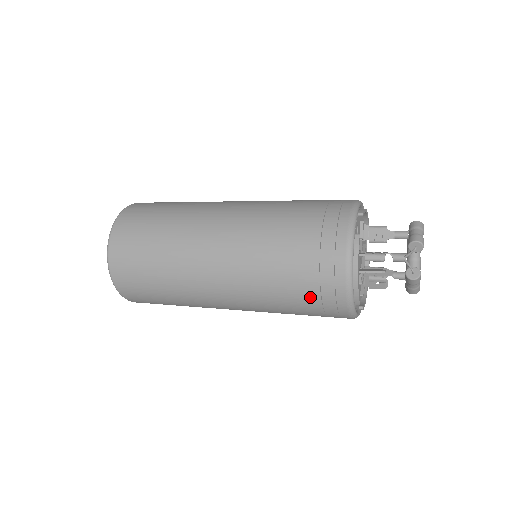
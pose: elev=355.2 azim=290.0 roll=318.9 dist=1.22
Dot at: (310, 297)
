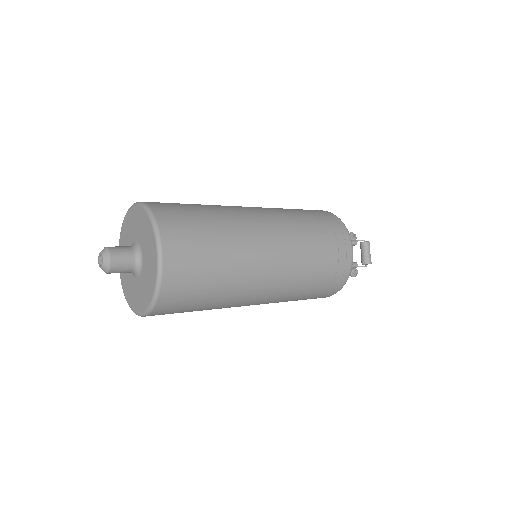
Dot at: occluded
